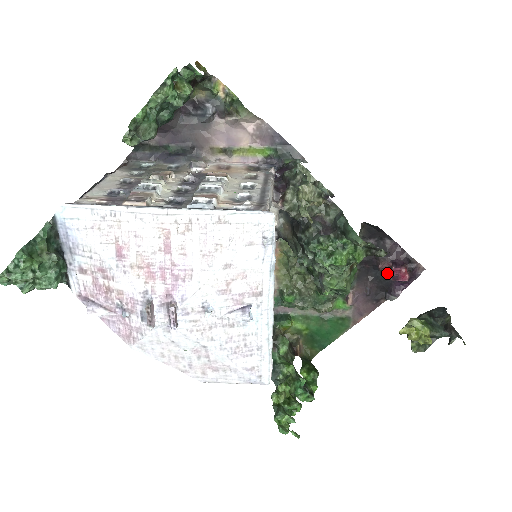
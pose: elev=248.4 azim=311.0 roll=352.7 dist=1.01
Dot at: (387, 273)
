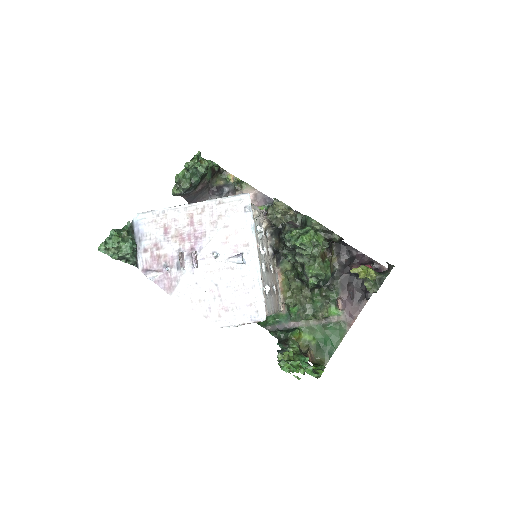
Dot at: occluded
